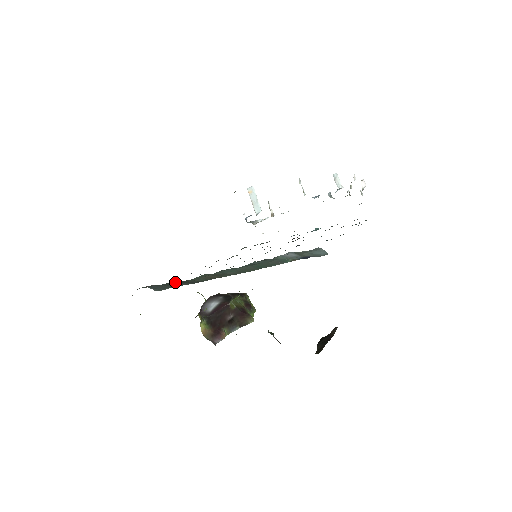
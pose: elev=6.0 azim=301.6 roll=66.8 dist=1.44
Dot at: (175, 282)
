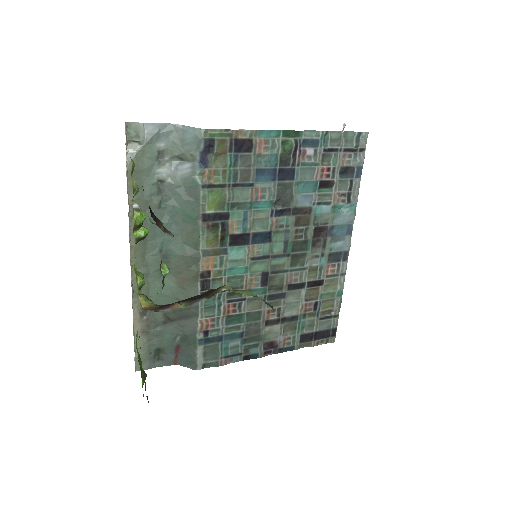
Dot at: (171, 319)
